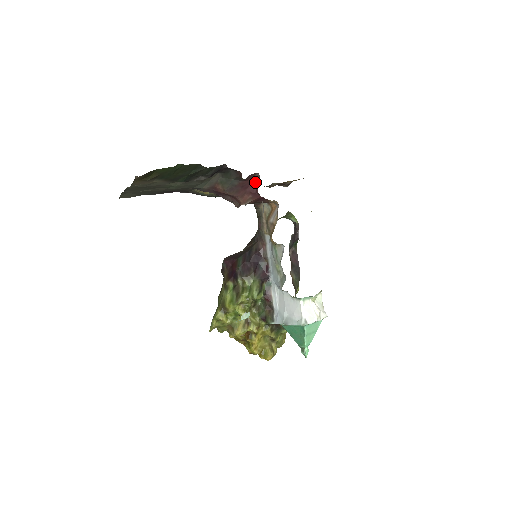
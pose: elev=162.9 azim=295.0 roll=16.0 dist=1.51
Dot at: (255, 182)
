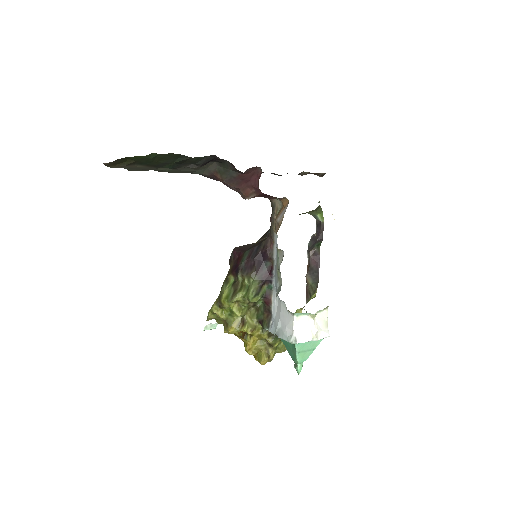
Dot at: (257, 176)
